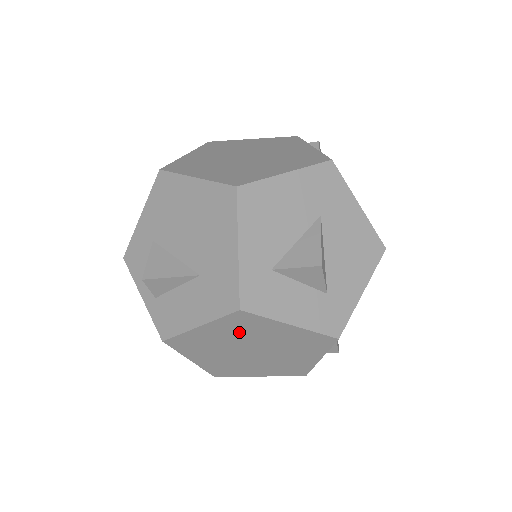
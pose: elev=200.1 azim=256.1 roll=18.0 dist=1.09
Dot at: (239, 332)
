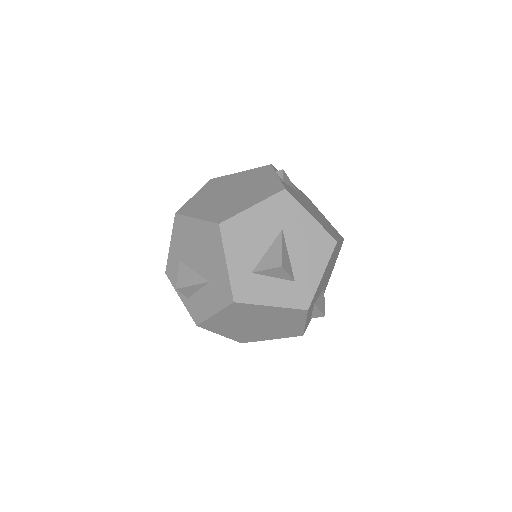
Dot at: (241, 314)
